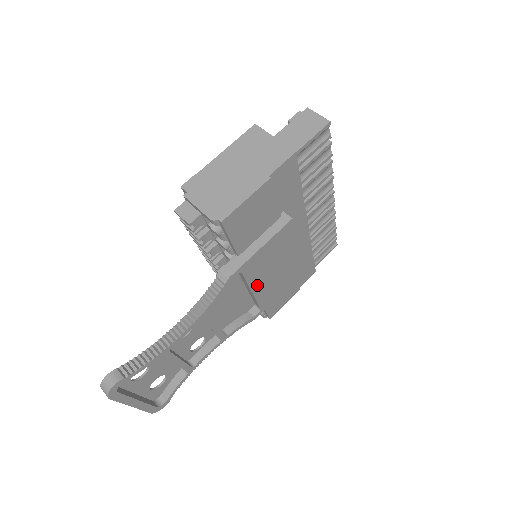
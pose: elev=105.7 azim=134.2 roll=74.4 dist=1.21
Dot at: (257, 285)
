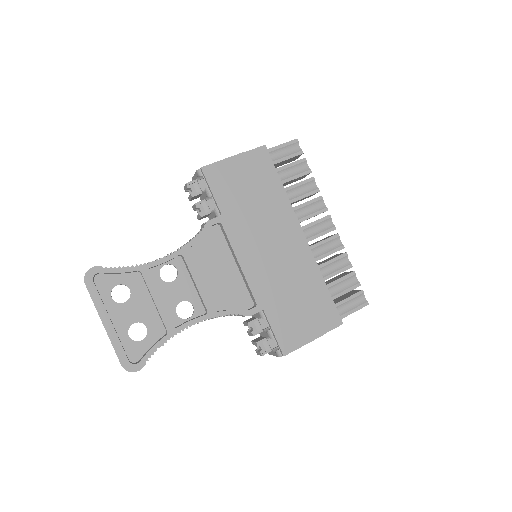
Dot at: (244, 258)
